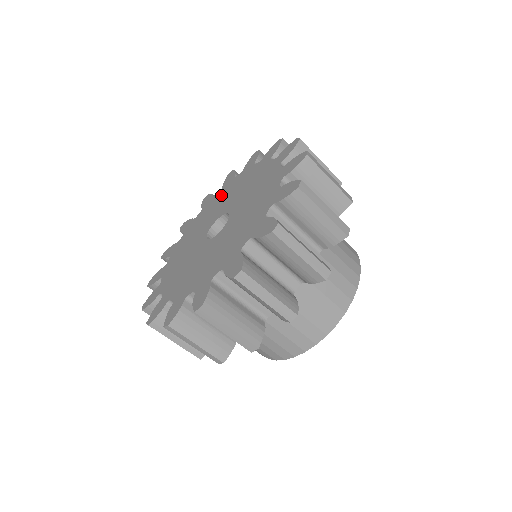
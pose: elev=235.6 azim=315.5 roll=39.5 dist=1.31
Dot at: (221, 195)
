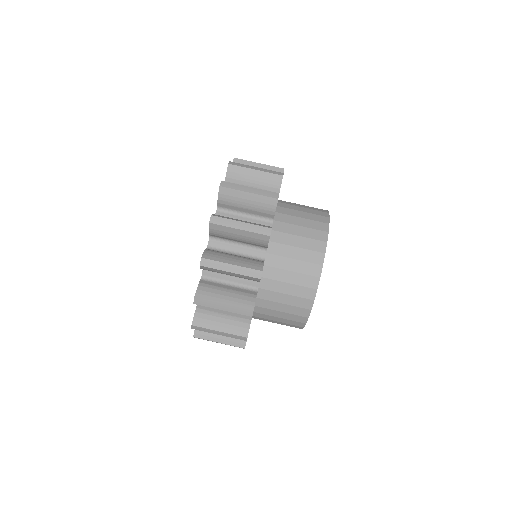
Dot at: occluded
